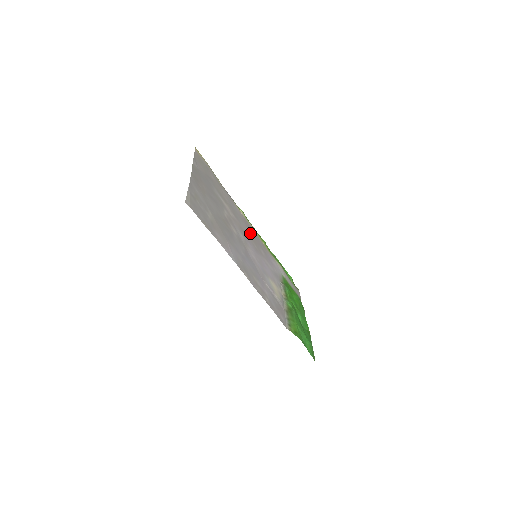
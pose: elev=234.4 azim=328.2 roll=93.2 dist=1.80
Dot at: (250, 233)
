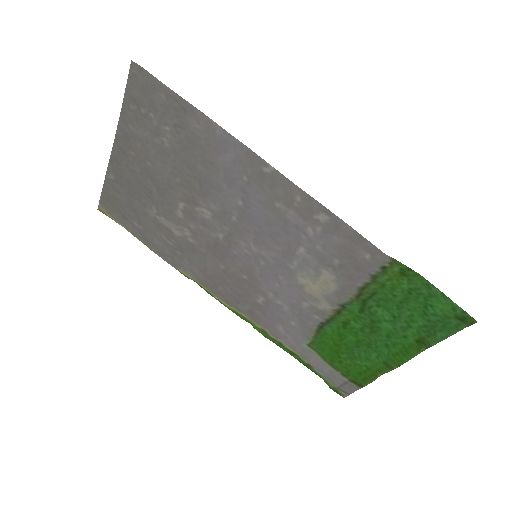
Dot at: (224, 280)
